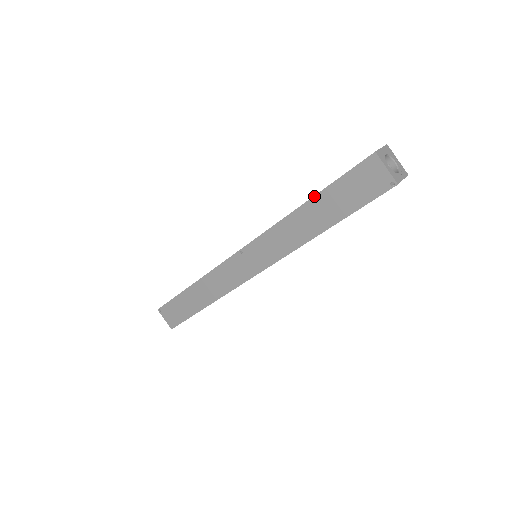
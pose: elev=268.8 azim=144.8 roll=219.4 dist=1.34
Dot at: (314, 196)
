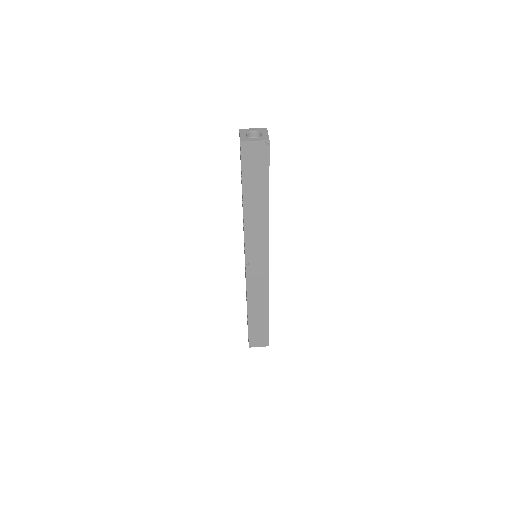
Dot at: (242, 195)
